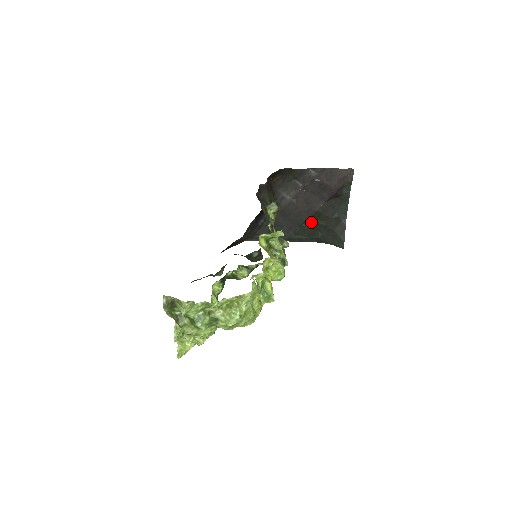
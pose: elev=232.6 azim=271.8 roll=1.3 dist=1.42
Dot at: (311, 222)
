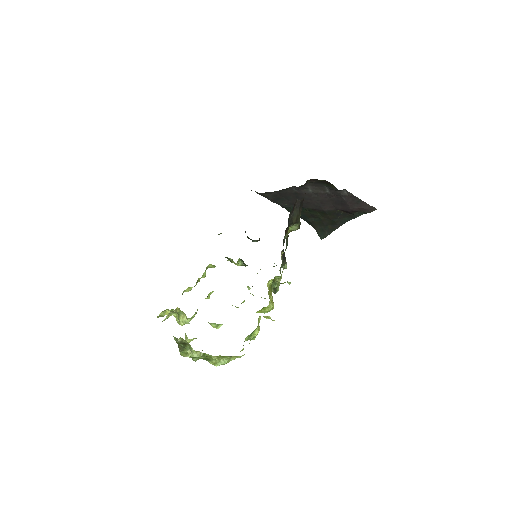
Dot at: (313, 211)
